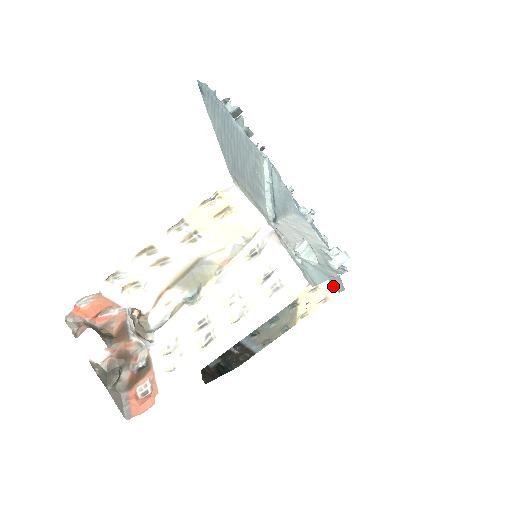
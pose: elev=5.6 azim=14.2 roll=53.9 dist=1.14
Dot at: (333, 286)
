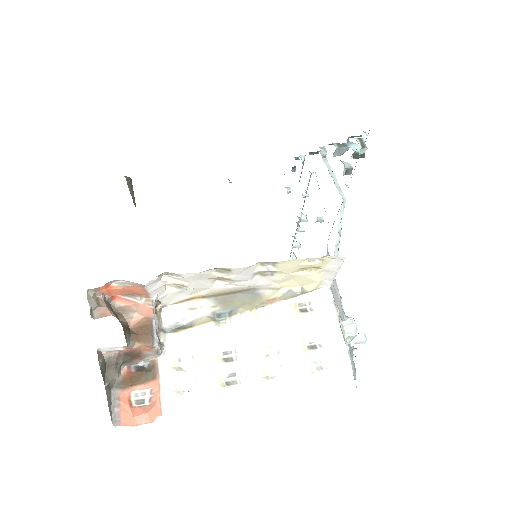
Dot at: occluded
